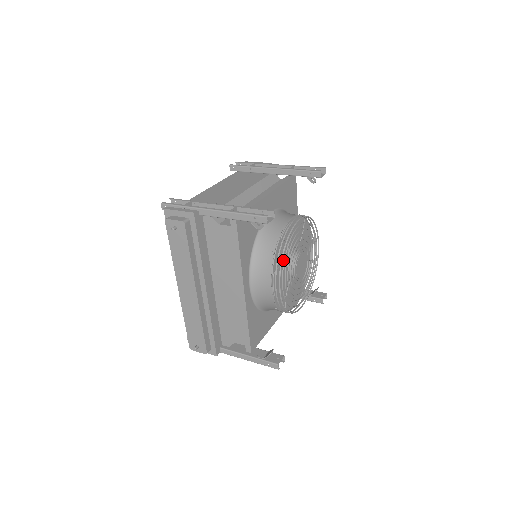
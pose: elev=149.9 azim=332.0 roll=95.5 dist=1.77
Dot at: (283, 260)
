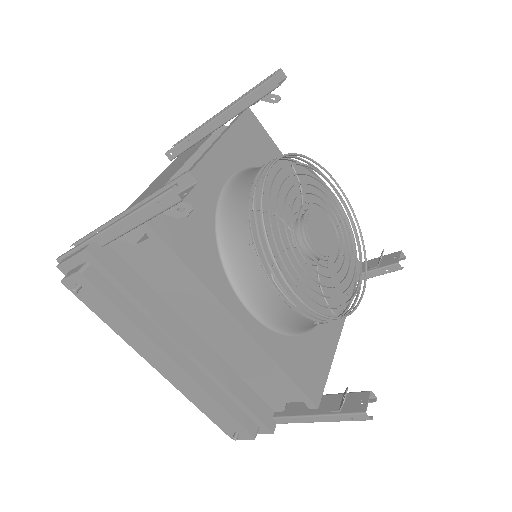
Dot at: (281, 242)
